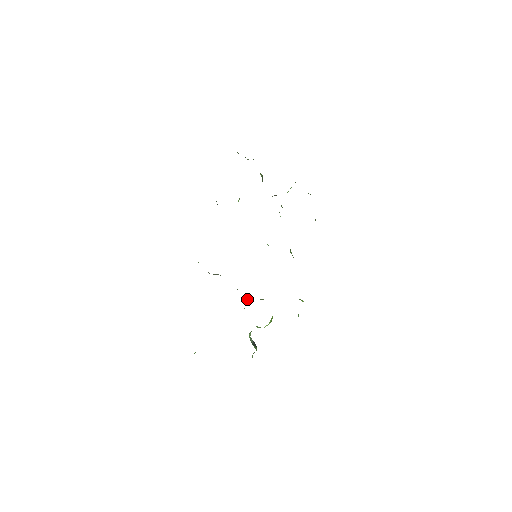
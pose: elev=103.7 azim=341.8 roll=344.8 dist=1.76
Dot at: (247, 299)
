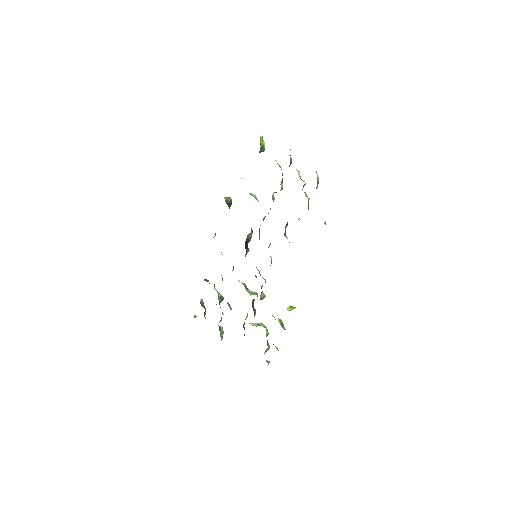
Dot at: occluded
